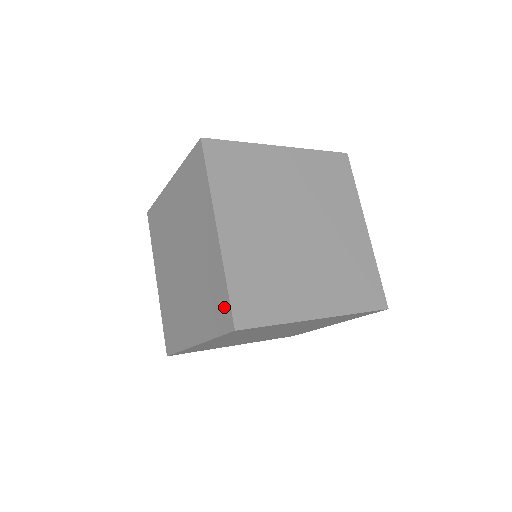
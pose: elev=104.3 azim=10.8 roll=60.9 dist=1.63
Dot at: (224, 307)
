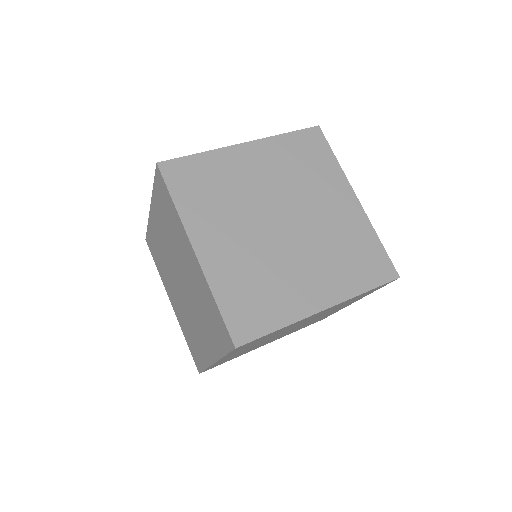
Dot at: (221, 326)
